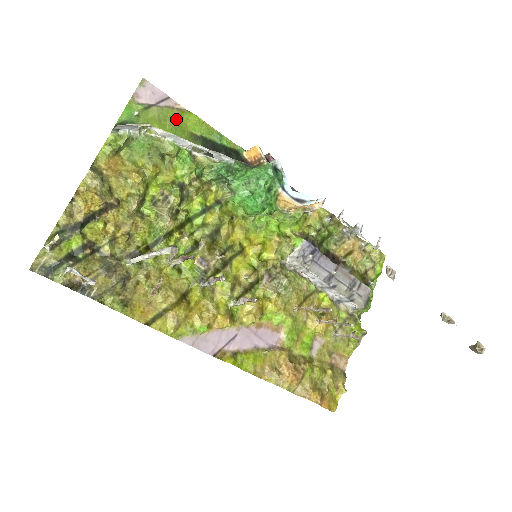
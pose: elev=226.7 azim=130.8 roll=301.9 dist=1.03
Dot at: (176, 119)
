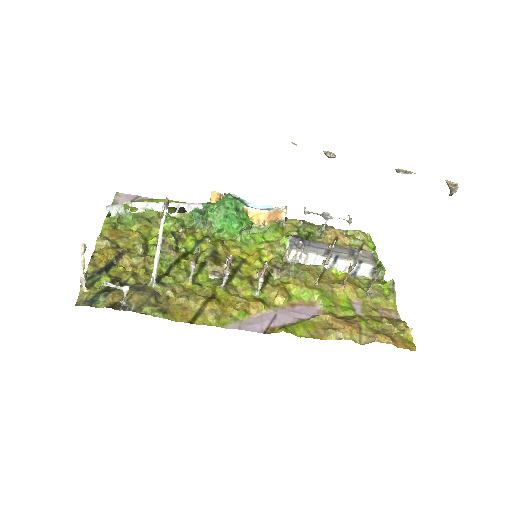
Dot at: occluded
